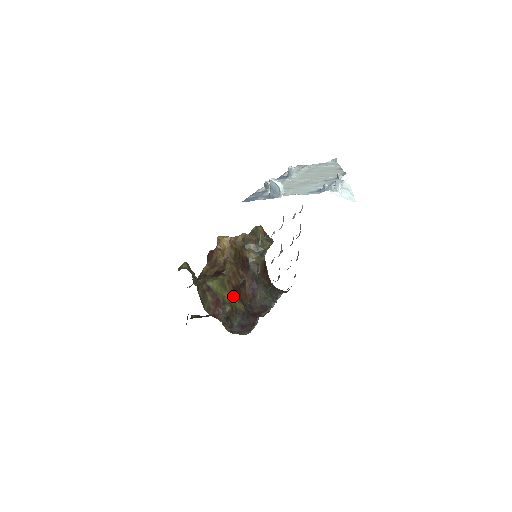
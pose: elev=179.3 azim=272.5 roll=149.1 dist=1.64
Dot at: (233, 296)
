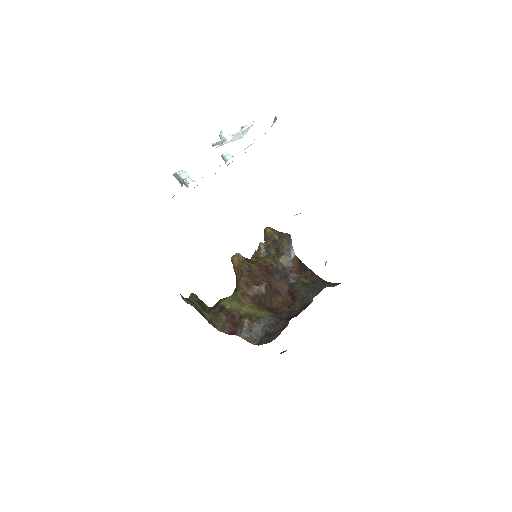
Dot at: (252, 307)
